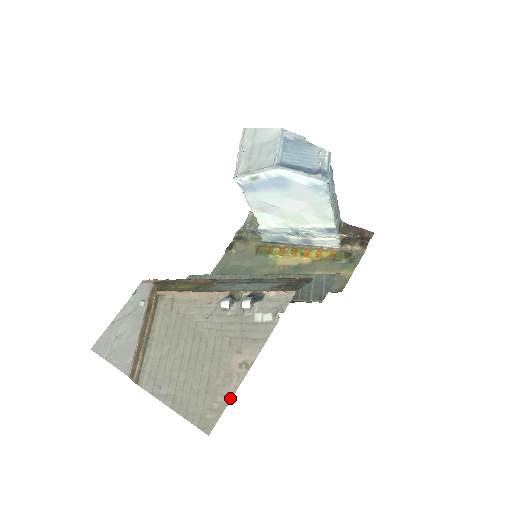
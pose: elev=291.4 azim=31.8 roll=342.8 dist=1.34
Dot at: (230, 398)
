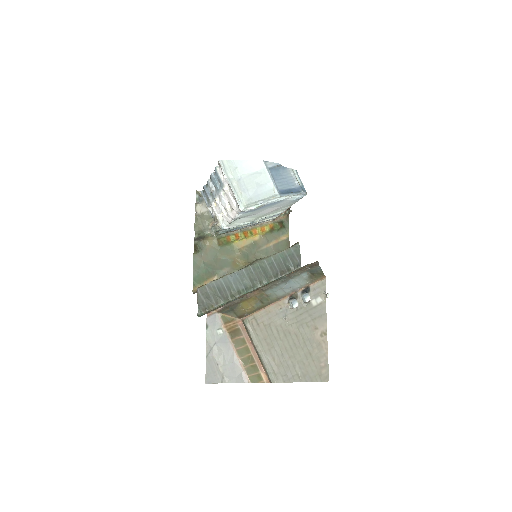
Dot at: (327, 356)
